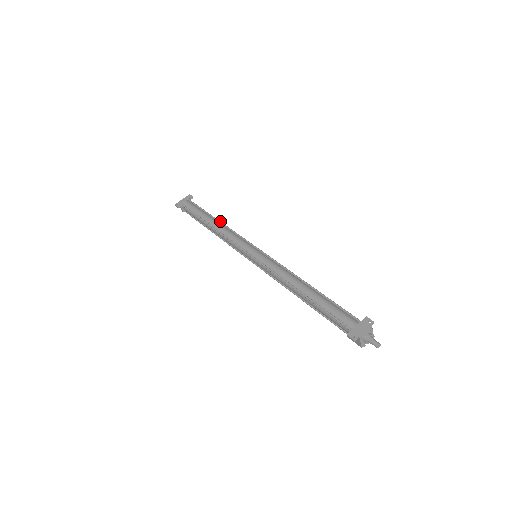
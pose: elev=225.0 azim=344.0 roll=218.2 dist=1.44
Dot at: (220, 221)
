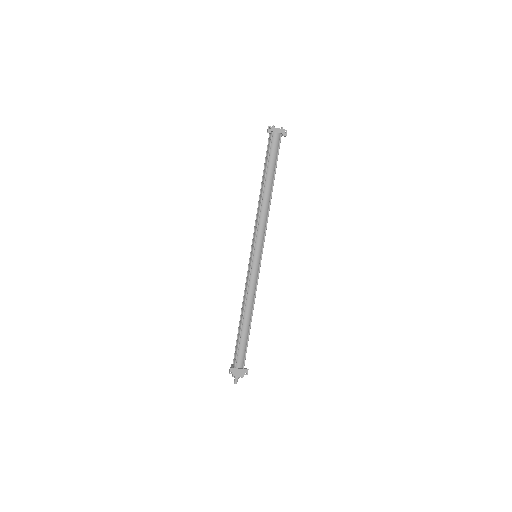
Dot at: occluded
